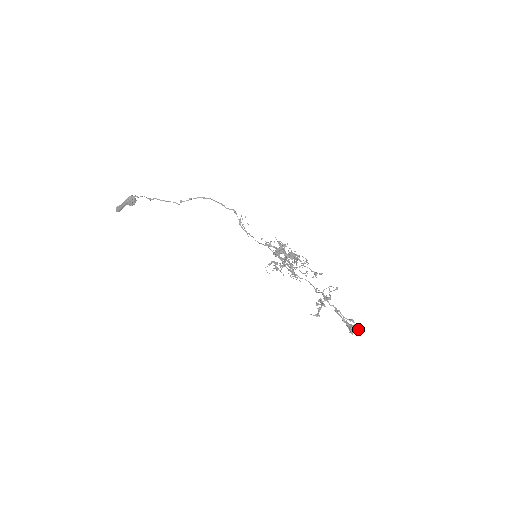
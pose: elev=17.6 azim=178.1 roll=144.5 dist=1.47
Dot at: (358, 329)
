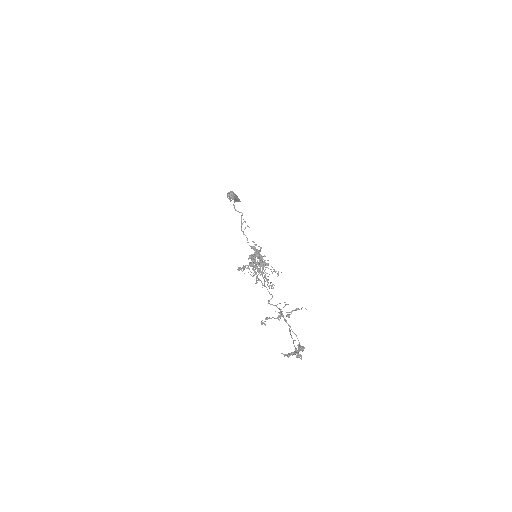
Dot at: (297, 357)
